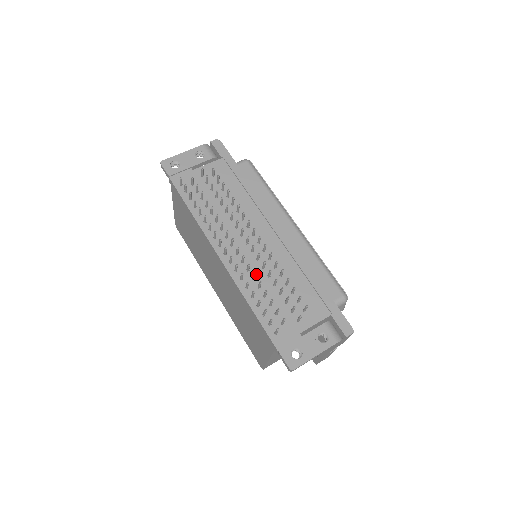
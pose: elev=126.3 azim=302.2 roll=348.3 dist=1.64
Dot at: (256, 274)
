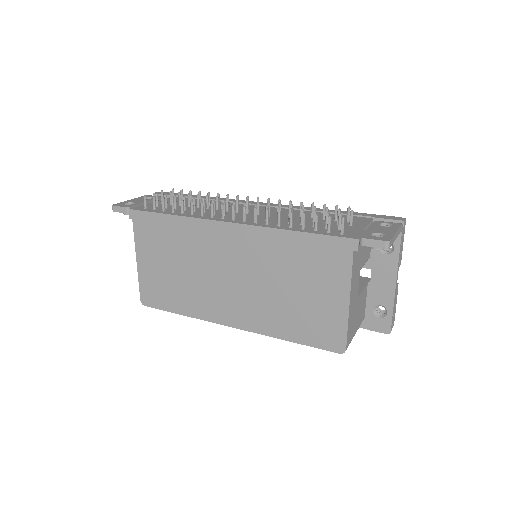
Dot at: occluded
